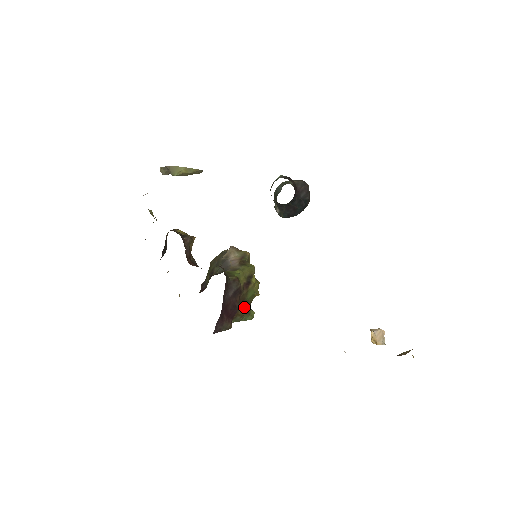
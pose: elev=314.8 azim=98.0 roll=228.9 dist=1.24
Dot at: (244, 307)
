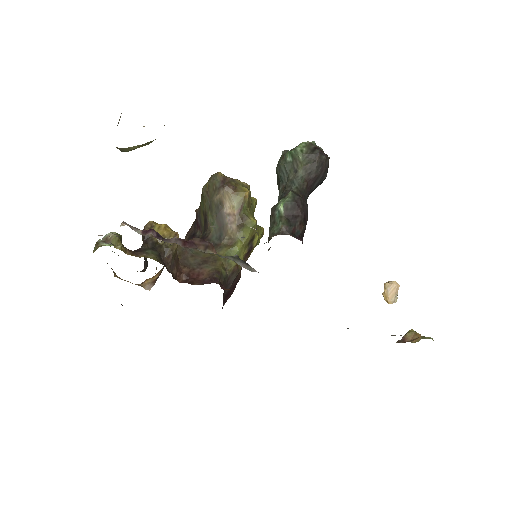
Dot at: occluded
